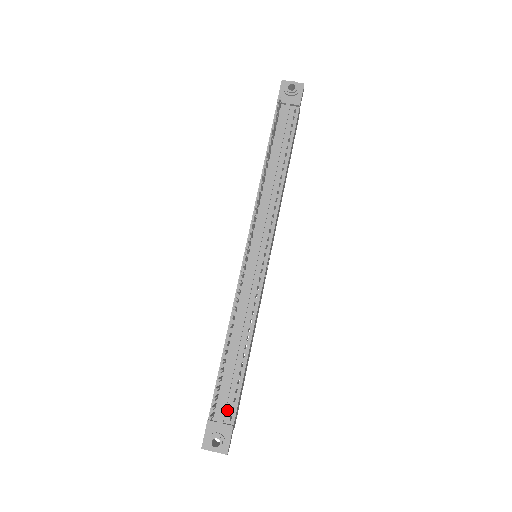
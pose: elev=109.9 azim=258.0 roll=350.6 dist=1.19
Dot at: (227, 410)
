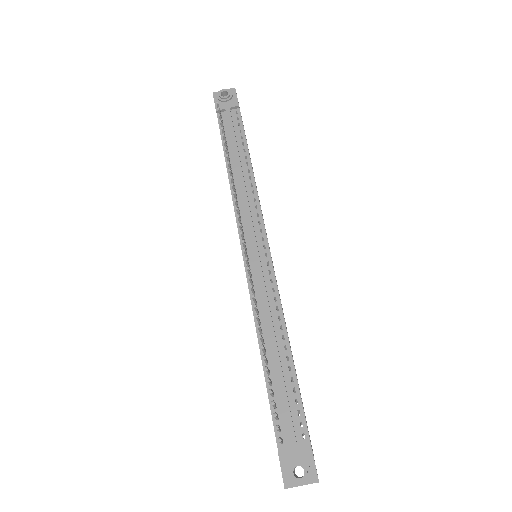
Dot at: (295, 428)
